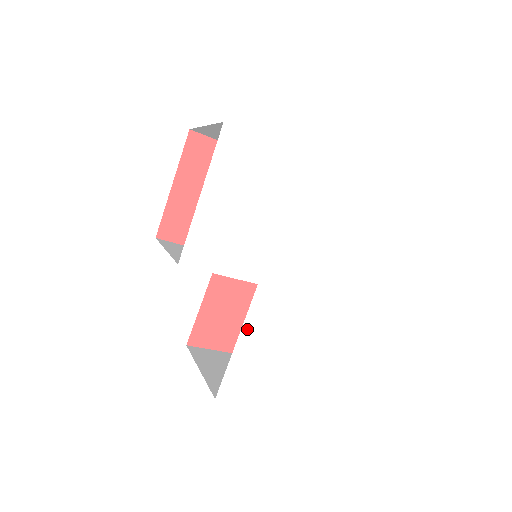
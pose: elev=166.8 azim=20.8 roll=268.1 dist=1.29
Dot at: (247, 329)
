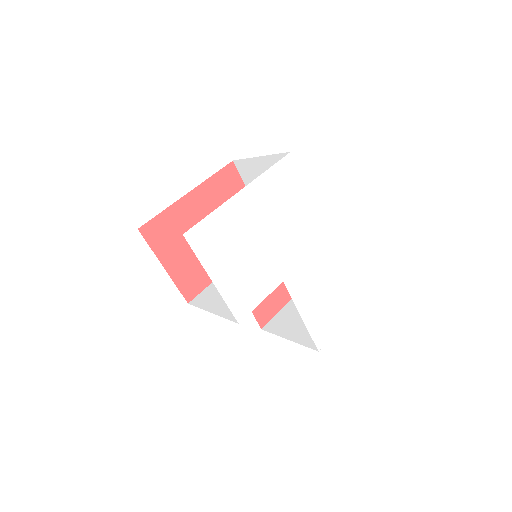
Dot at: (300, 306)
